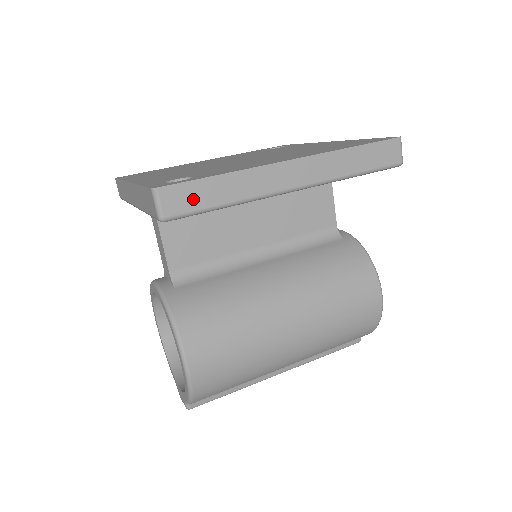
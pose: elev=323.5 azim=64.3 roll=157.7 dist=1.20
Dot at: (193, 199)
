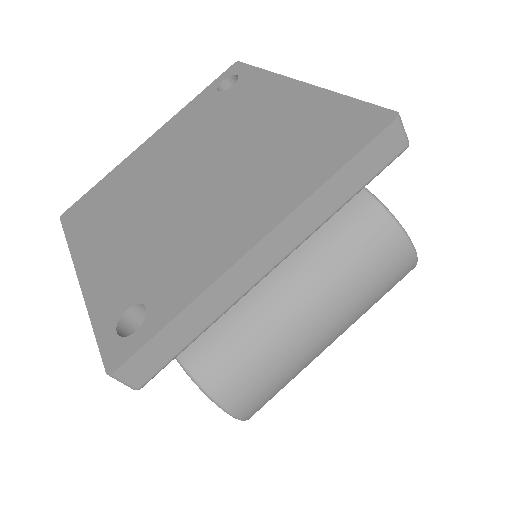
Dot at: (160, 355)
